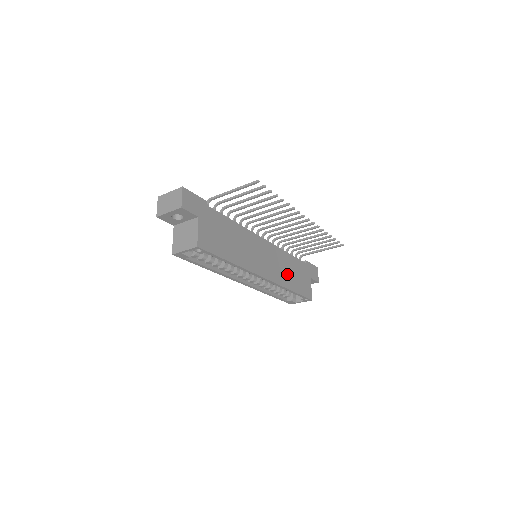
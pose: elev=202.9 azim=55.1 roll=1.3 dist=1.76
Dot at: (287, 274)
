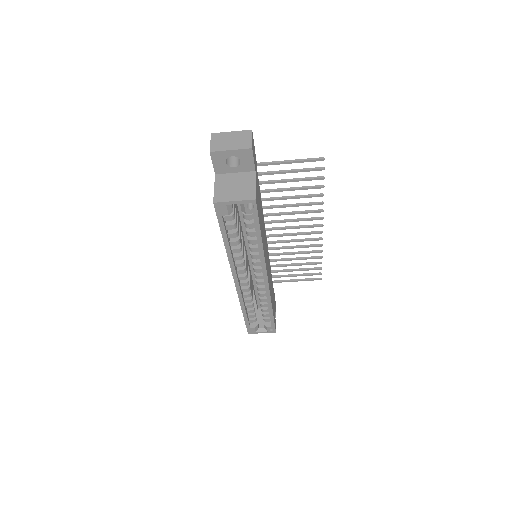
Dot at: (271, 290)
